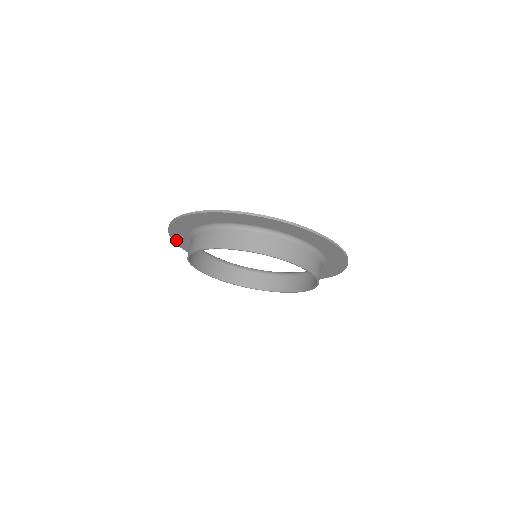
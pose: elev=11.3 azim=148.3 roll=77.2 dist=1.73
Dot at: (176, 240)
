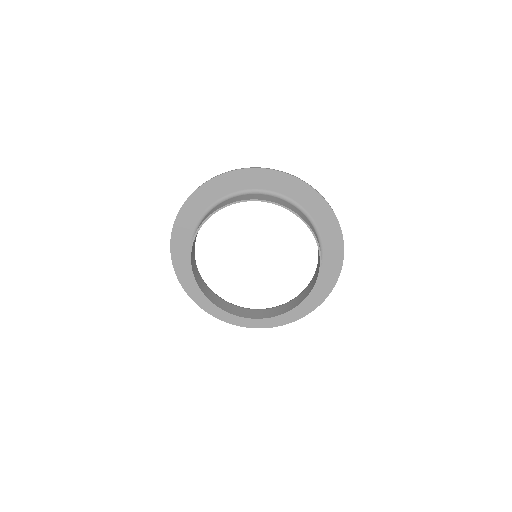
Dot at: (198, 193)
